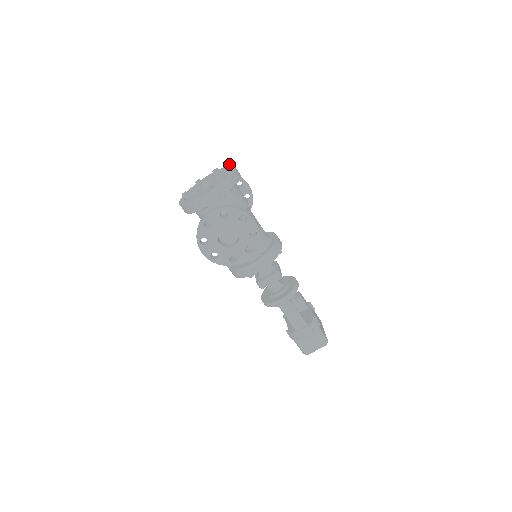
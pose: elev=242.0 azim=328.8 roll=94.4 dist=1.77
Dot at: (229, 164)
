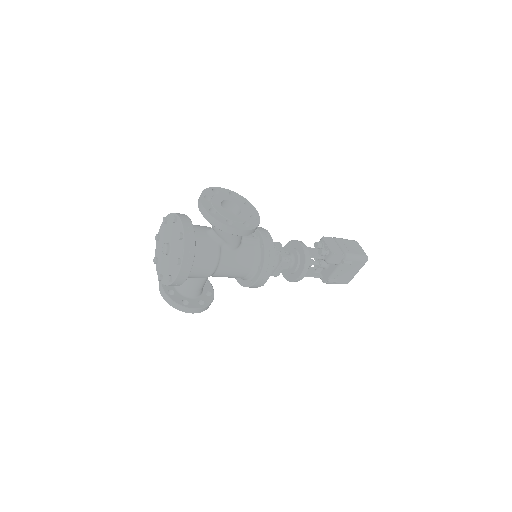
Dot at: (177, 263)
